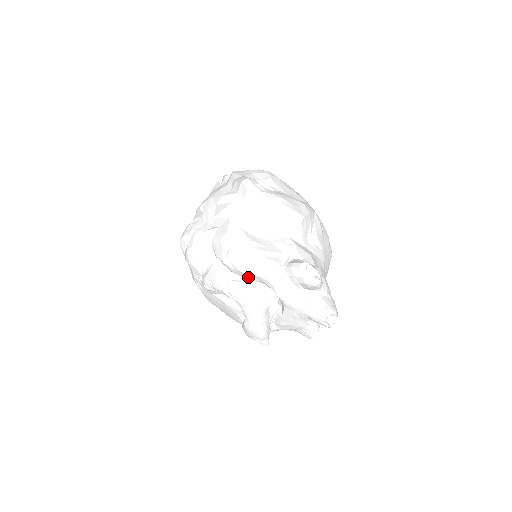
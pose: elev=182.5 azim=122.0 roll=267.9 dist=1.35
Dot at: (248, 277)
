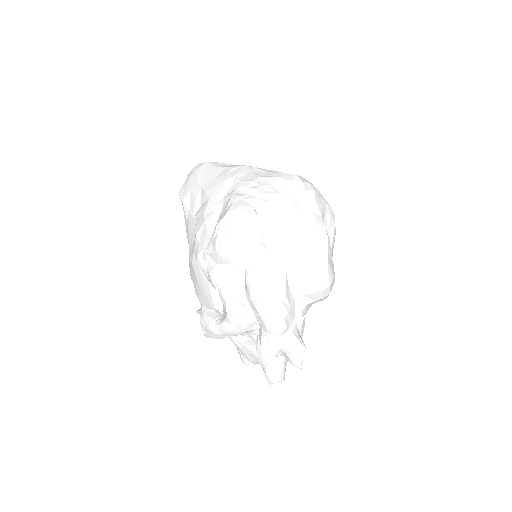
Dot at: (255, 312)
